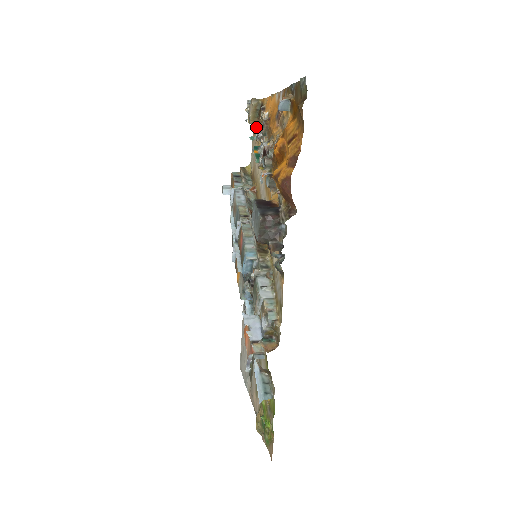
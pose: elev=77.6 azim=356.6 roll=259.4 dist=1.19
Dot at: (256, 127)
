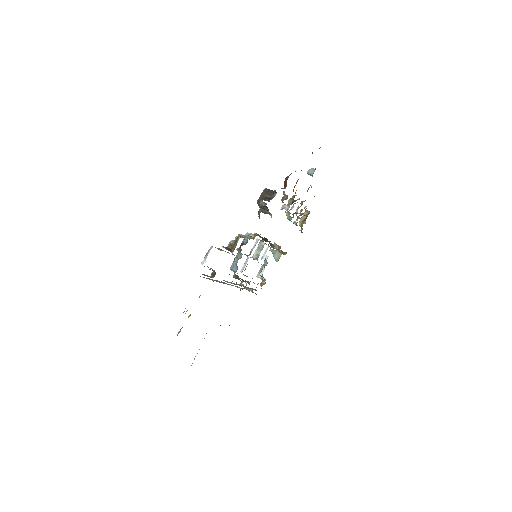
Dot at: occluded
